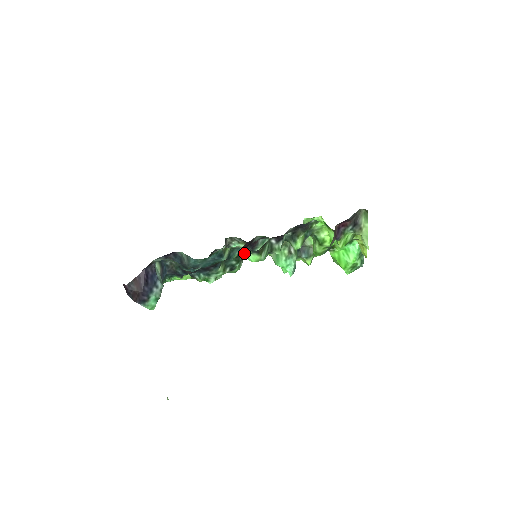
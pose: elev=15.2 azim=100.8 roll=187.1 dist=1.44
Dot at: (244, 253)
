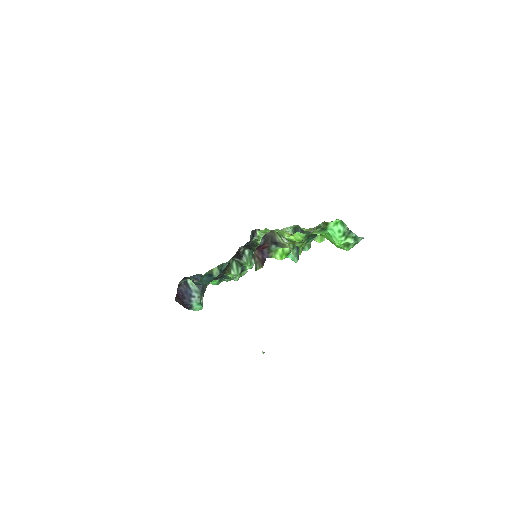
Dot at: occluded
